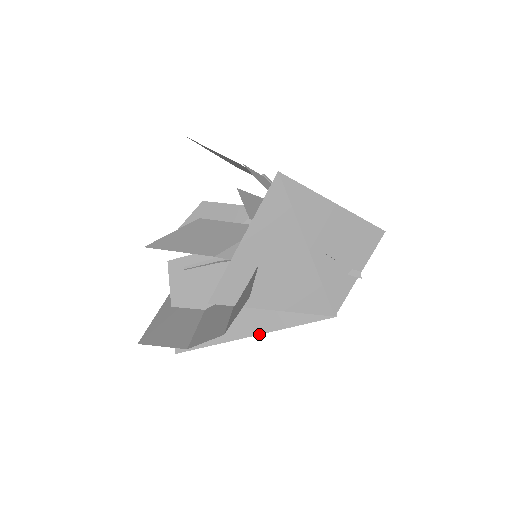
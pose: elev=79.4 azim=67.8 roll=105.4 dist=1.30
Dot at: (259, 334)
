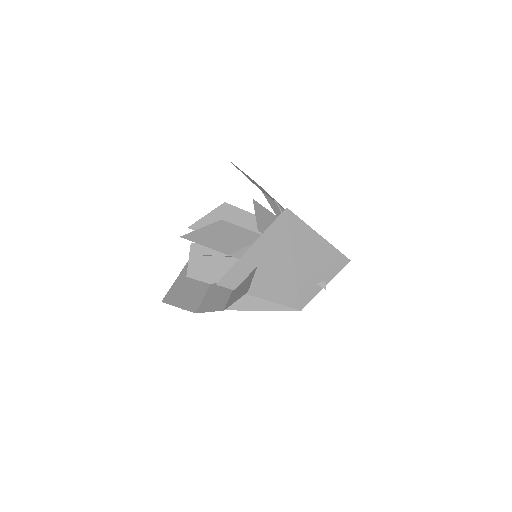
Dot at: (245, 310)
